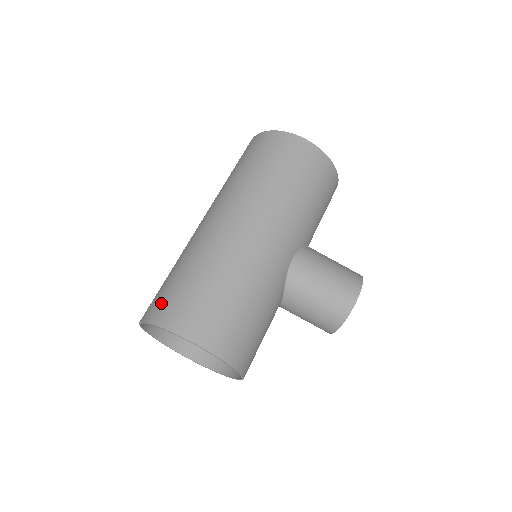
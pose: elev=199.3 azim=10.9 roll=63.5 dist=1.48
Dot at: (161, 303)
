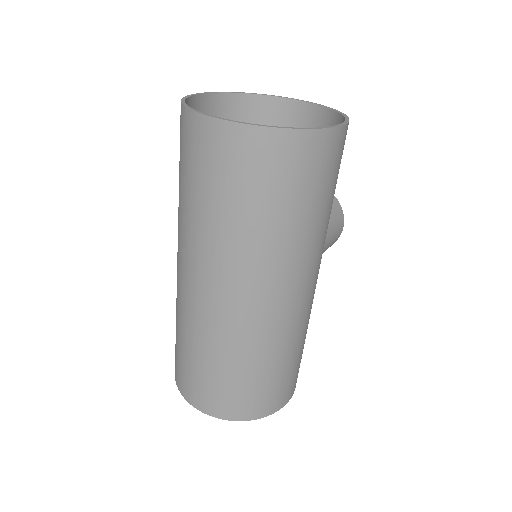
Dot at: (245, 404)
